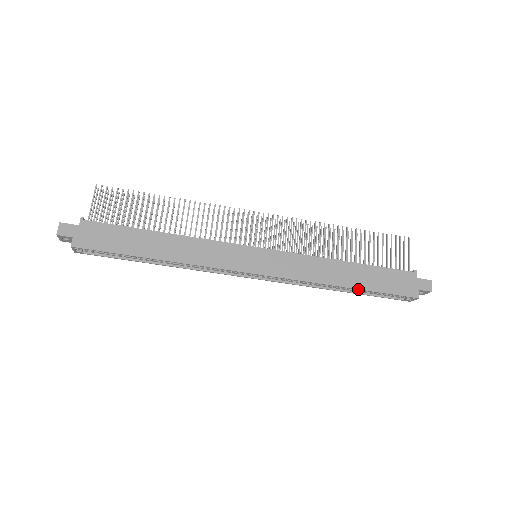
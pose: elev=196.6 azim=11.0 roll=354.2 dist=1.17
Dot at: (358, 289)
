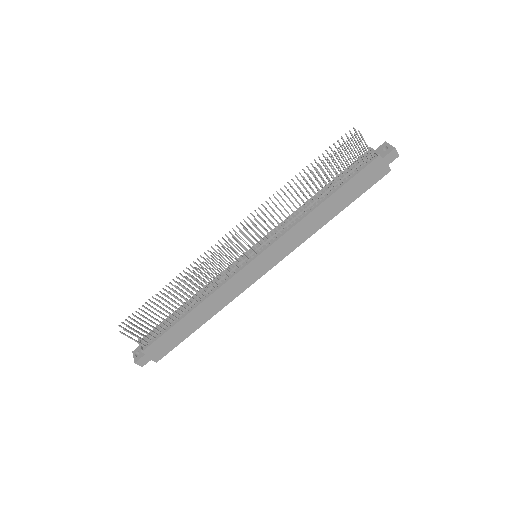
Dot at: (342, 210)
